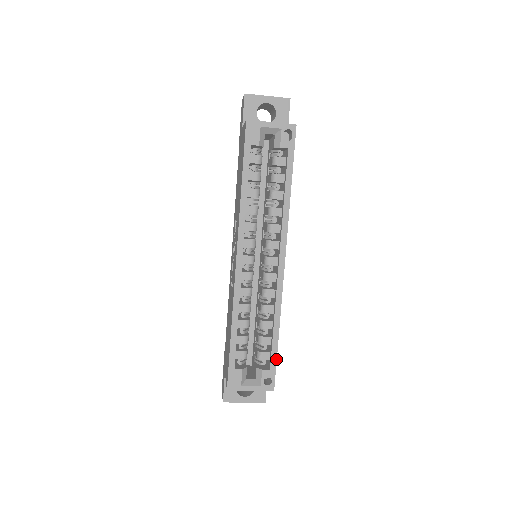
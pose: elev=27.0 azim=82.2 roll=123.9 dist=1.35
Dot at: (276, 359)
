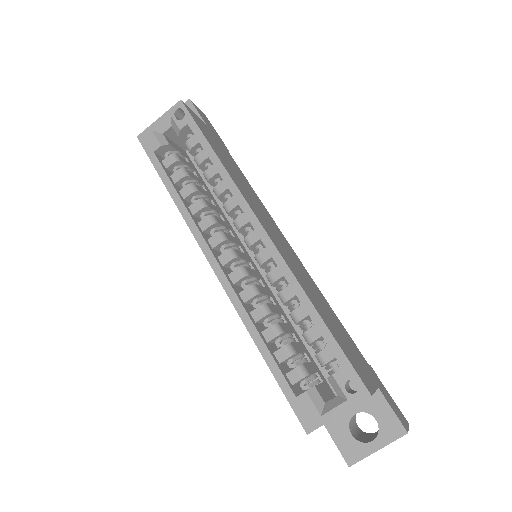
Dot at: (339, 348)
